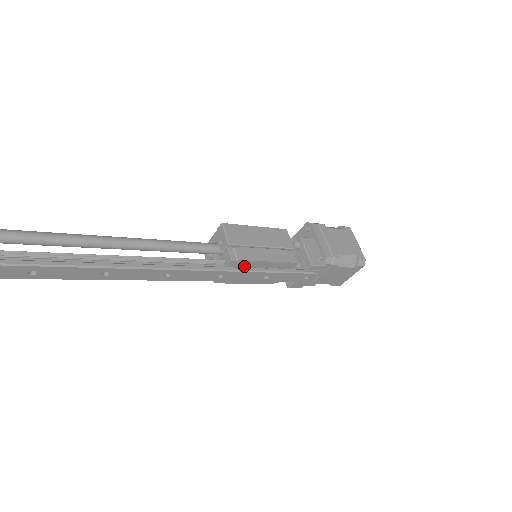
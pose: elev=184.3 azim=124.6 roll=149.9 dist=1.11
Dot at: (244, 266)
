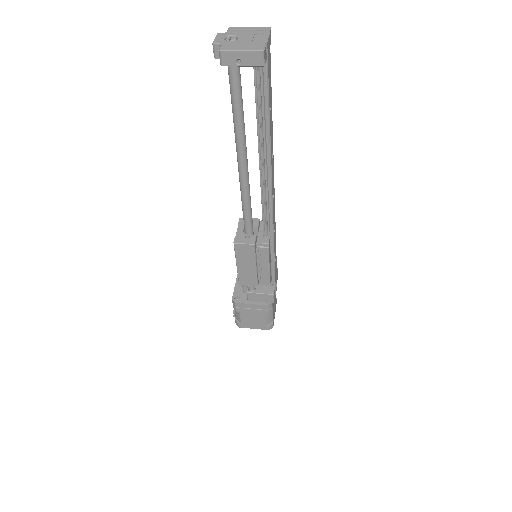
Dot at: occluded
